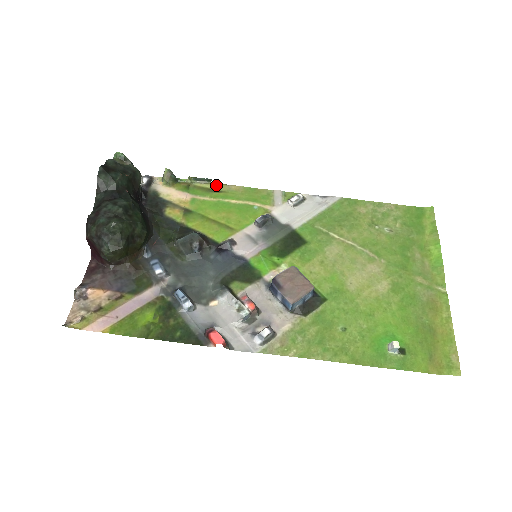
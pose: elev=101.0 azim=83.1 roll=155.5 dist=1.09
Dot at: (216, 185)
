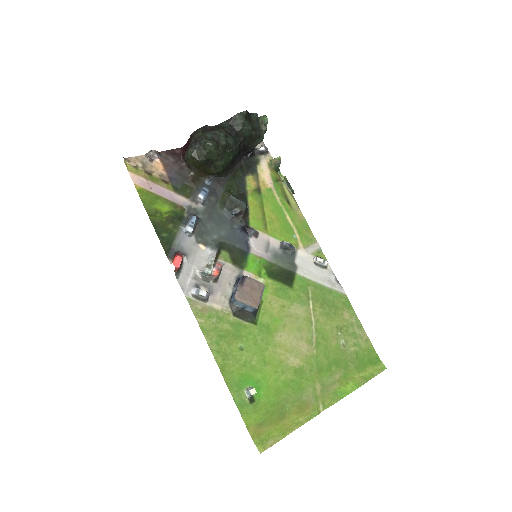
Dot at: (293, 199)
